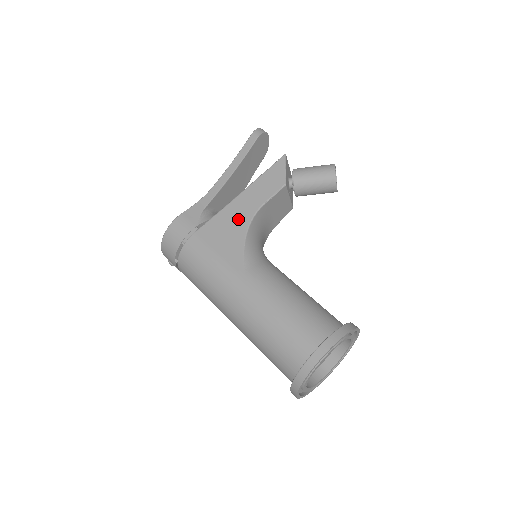
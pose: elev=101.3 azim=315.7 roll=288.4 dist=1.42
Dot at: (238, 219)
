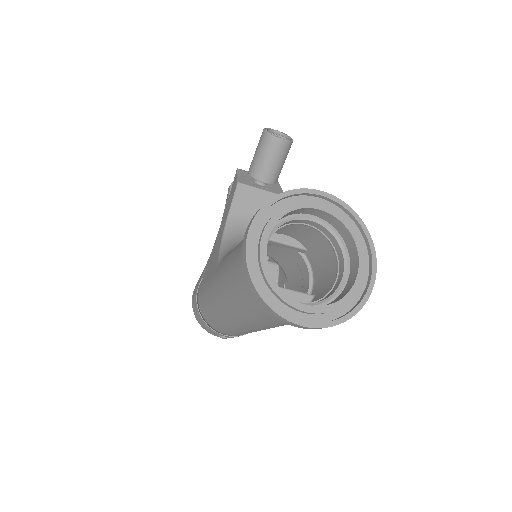
Dot at: (217, 243)
